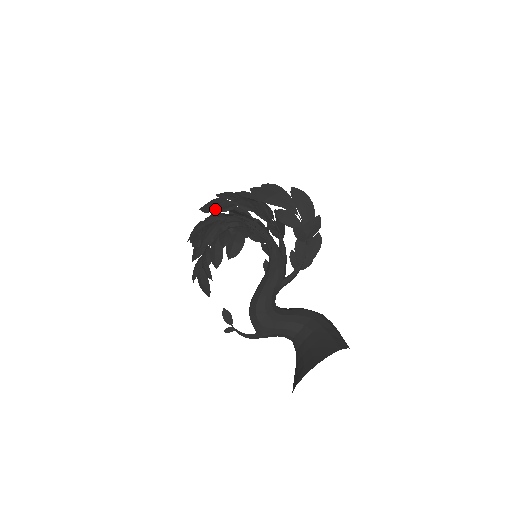
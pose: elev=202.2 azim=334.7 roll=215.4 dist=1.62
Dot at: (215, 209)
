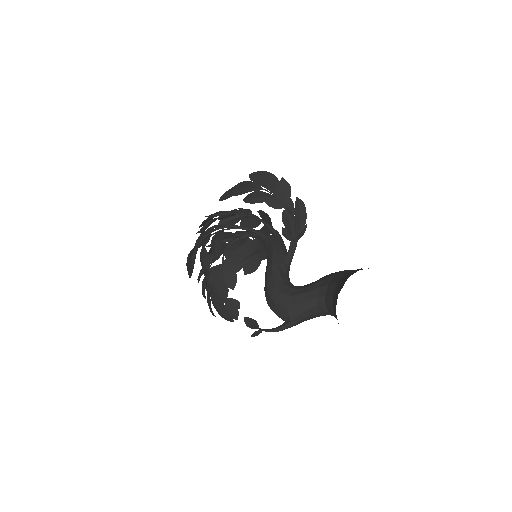
Dot at: occluded
